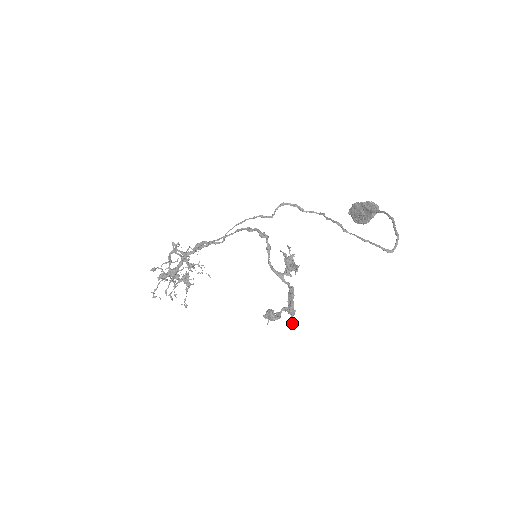
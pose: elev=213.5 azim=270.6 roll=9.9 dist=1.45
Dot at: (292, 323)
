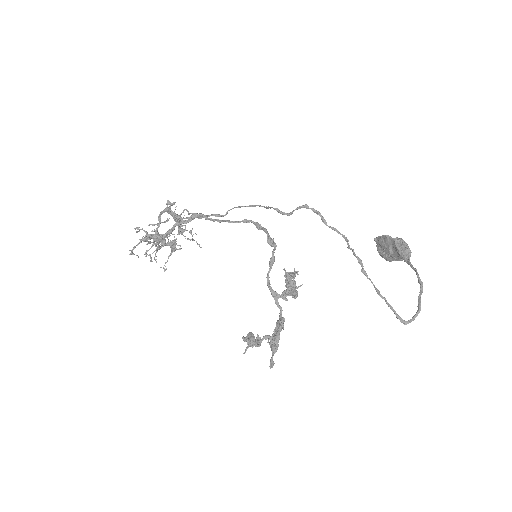
Dot at: (270, 361)
